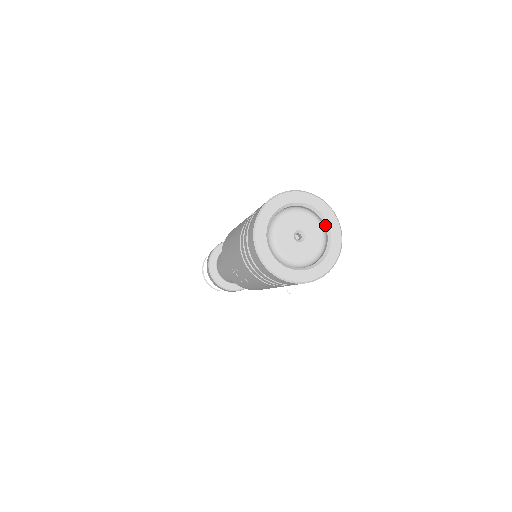
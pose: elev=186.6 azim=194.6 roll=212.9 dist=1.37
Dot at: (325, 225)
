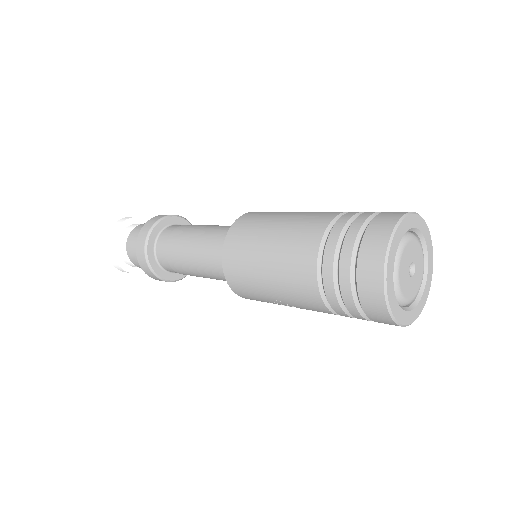
Dot at: (421, 240)
